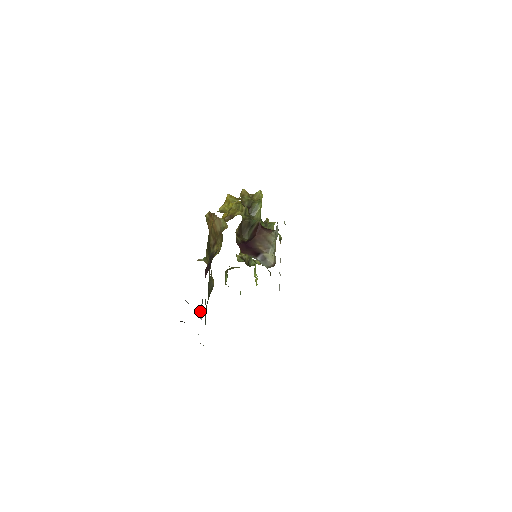
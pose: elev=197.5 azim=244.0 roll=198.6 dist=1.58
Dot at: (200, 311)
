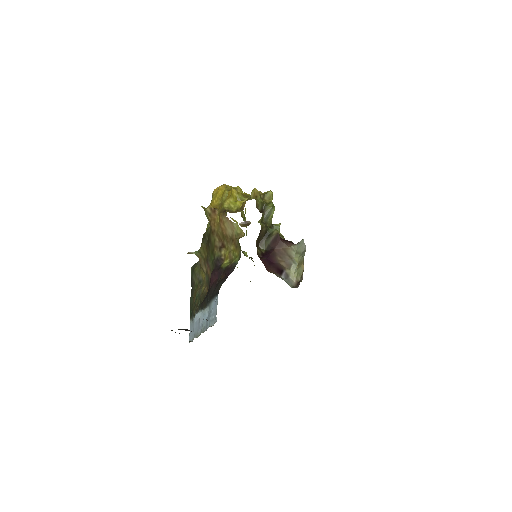
Dot at: (200, 315)
